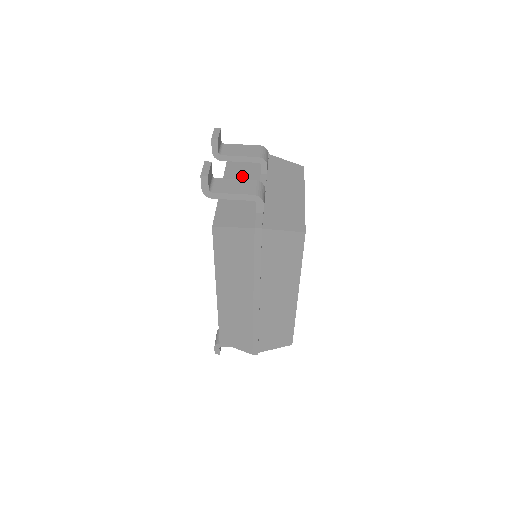
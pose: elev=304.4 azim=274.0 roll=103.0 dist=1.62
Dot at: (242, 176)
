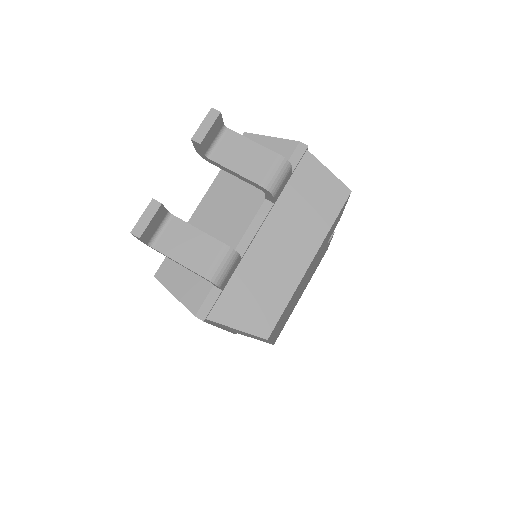
Dot at: (241, 187)
